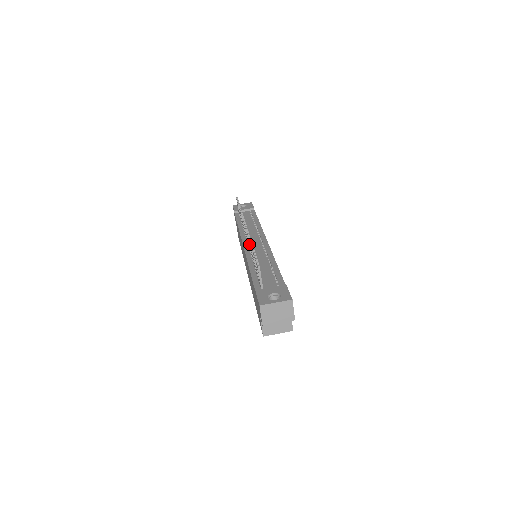
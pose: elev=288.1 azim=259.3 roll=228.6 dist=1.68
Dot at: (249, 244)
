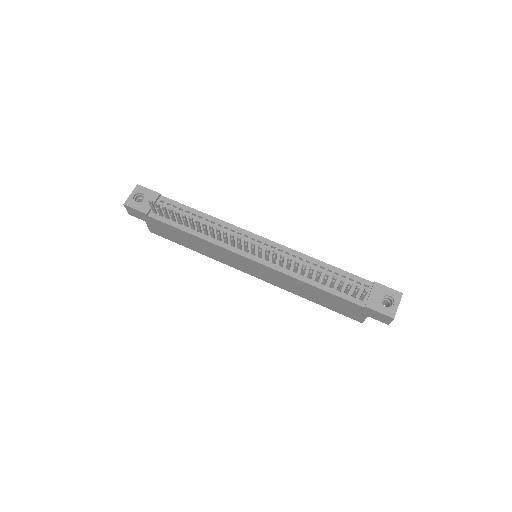
Dot at: (288, 264)
